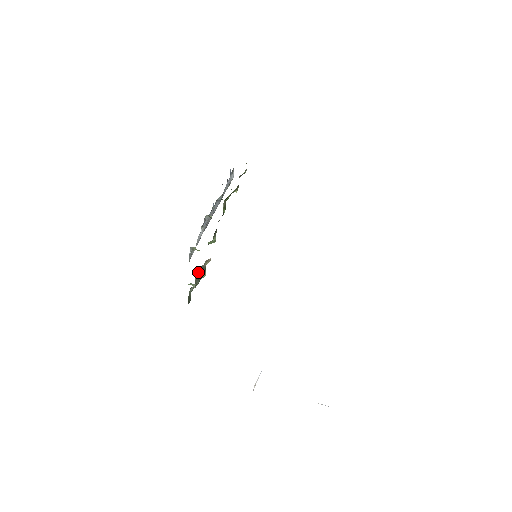
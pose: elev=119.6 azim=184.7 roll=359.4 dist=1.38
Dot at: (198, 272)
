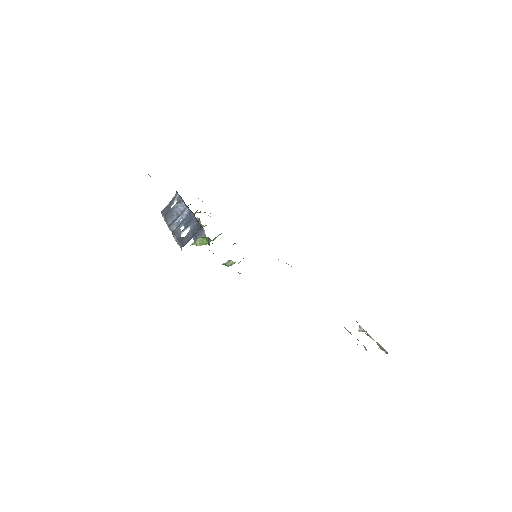
Dot at: occluded
